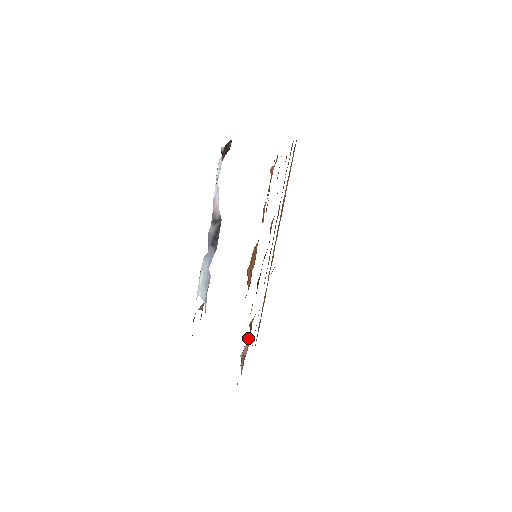
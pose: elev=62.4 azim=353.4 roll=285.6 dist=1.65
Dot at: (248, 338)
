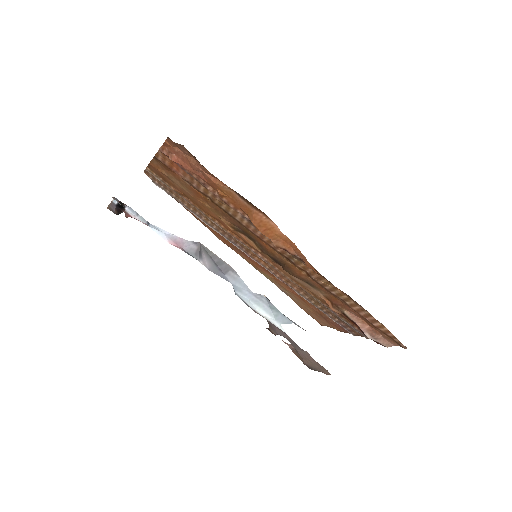
Dot at: (349, 317)
